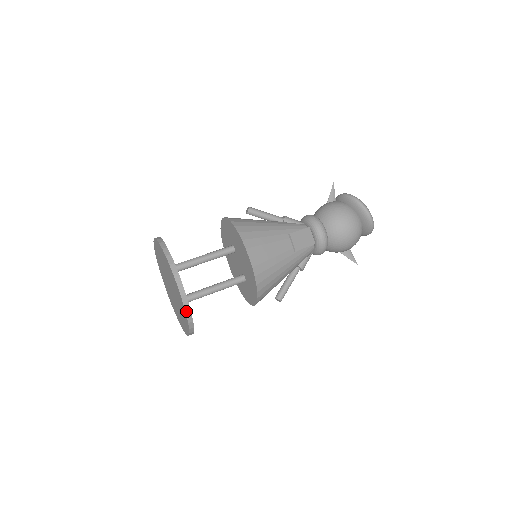
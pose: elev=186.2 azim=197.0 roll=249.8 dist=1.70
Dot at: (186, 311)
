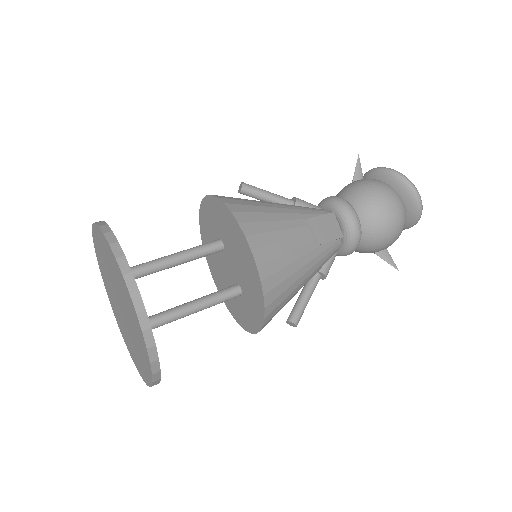
Dot at: (146, 341)
